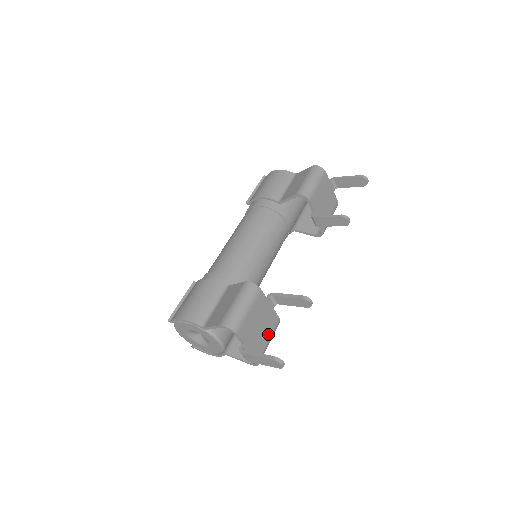
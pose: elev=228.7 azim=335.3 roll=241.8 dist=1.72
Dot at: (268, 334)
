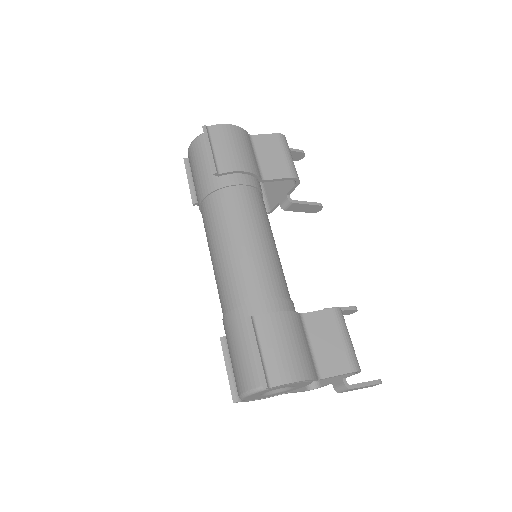
Dot at: occluded
